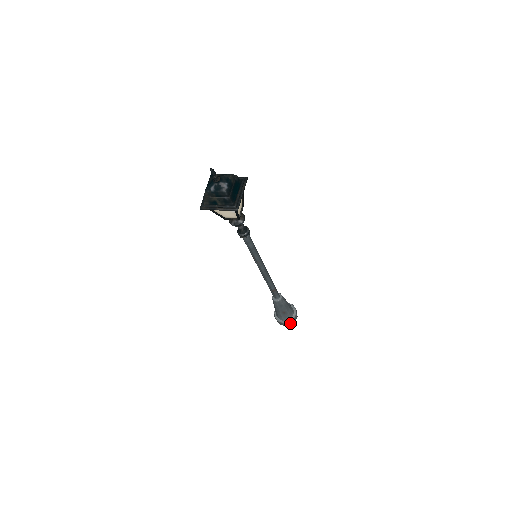
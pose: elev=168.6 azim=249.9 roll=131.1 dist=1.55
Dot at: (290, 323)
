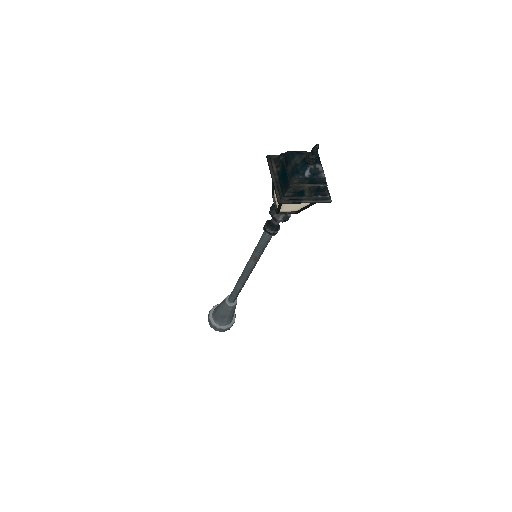
Dot at: occluded
